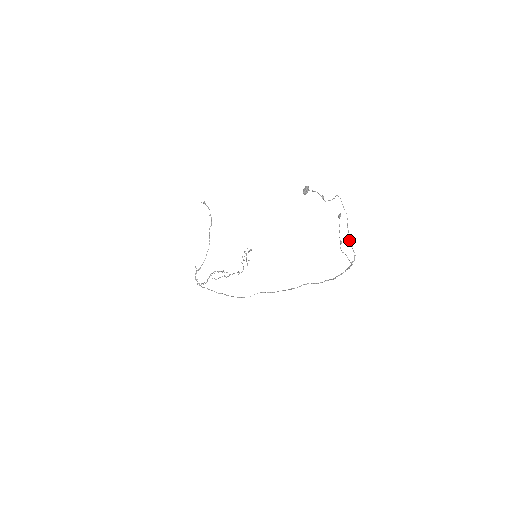
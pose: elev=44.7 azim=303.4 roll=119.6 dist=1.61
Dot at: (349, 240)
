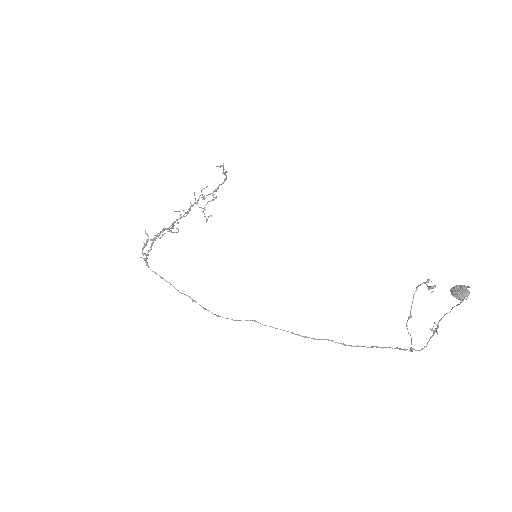
Dot at: (432, 329)
